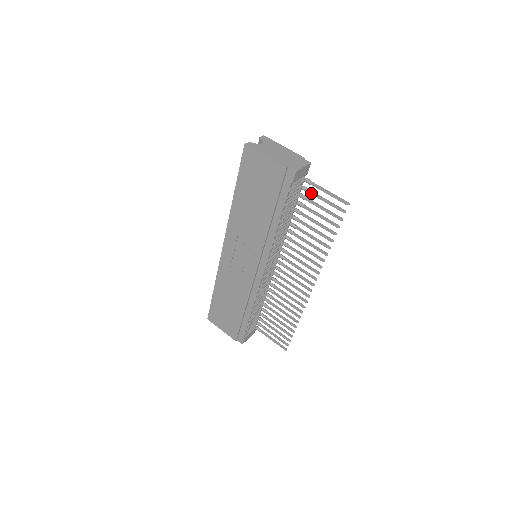
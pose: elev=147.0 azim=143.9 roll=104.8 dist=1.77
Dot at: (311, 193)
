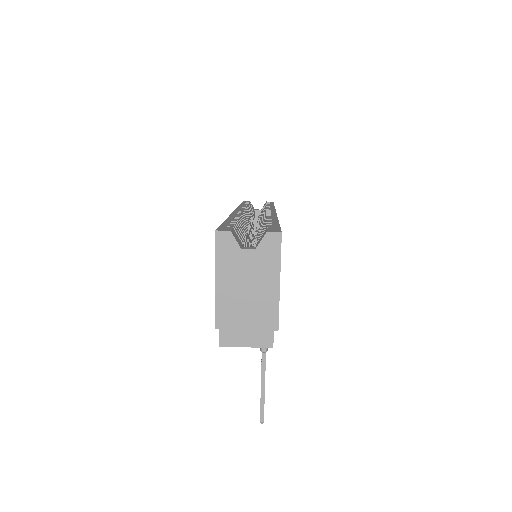
Dot at: occluded
